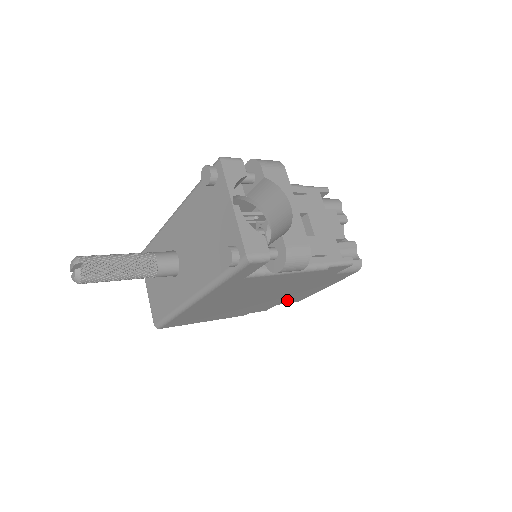
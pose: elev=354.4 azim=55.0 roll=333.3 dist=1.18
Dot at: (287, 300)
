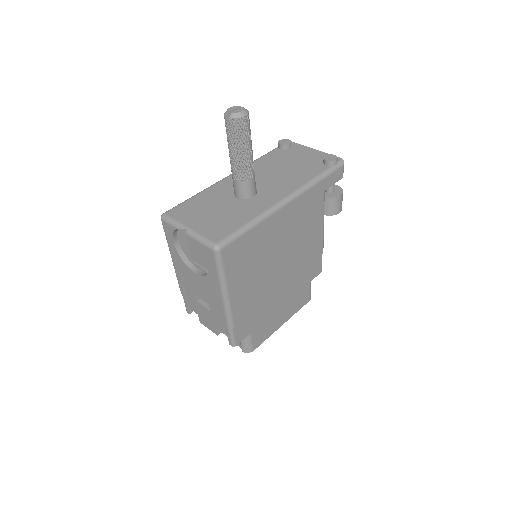
Dot at: (261, 326)
